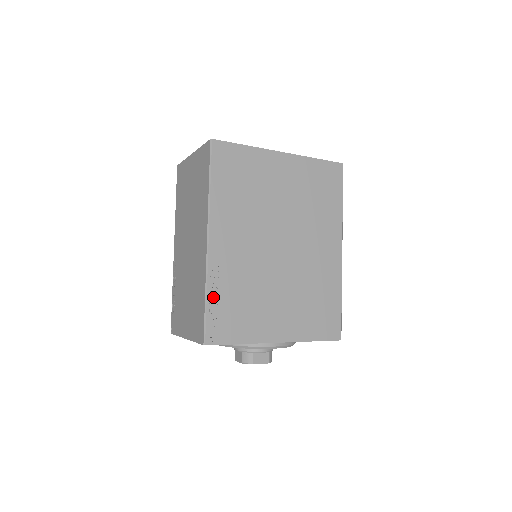
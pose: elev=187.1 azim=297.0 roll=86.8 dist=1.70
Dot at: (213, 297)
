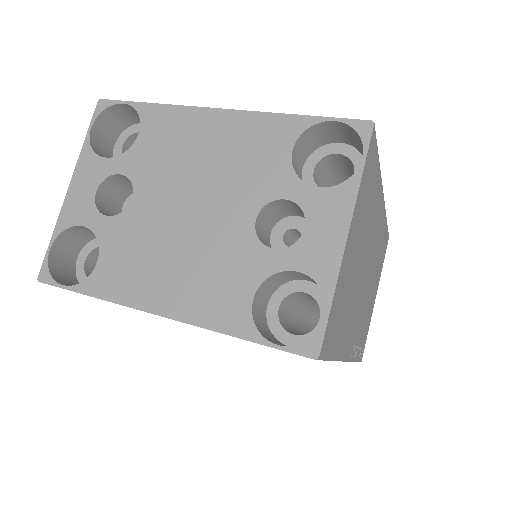
Dot at: occluded
